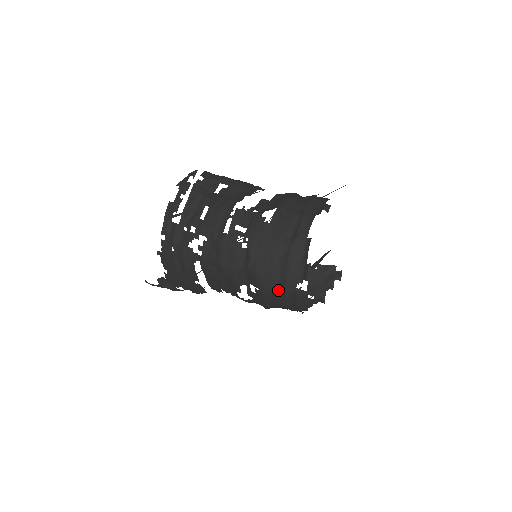
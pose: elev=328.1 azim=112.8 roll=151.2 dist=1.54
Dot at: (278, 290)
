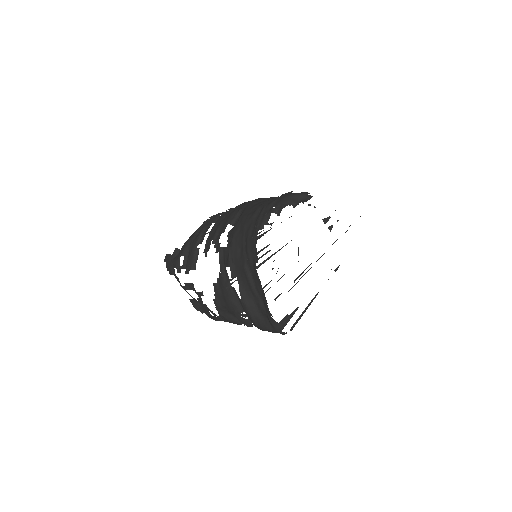
Dot at: (254, 211)
